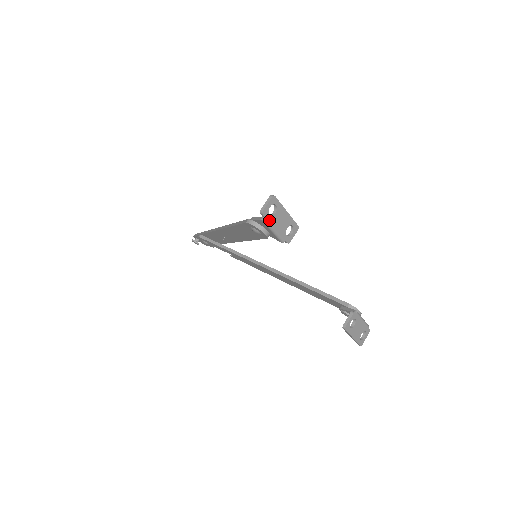
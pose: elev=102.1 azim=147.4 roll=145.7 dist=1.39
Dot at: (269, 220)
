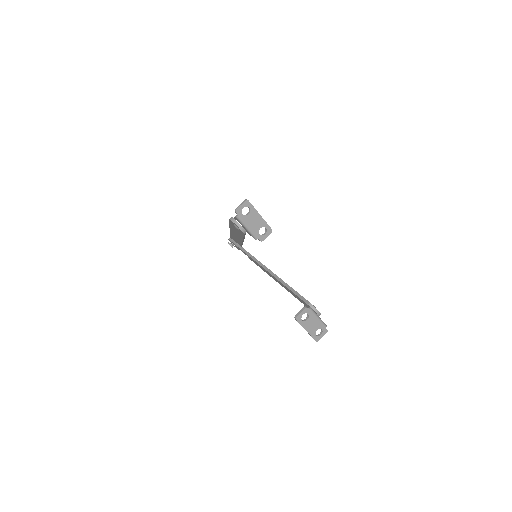
Dot at: (242, 218)
